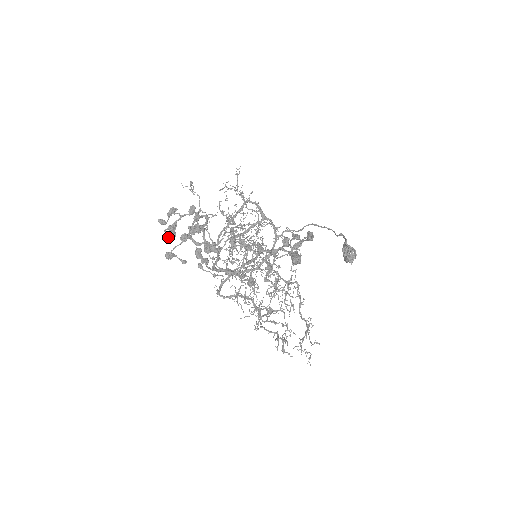
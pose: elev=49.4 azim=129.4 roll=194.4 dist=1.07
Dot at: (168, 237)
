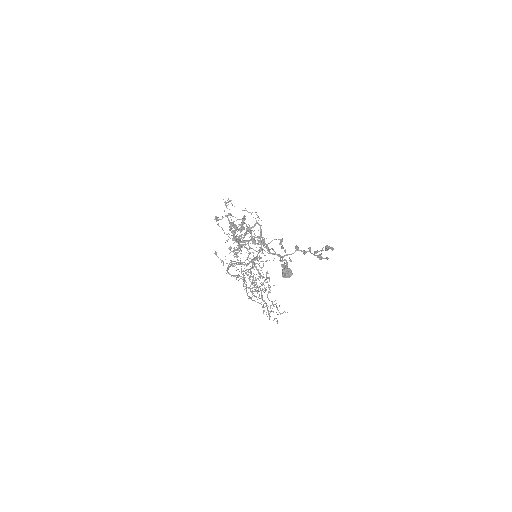
Dot at: (241, 229)
